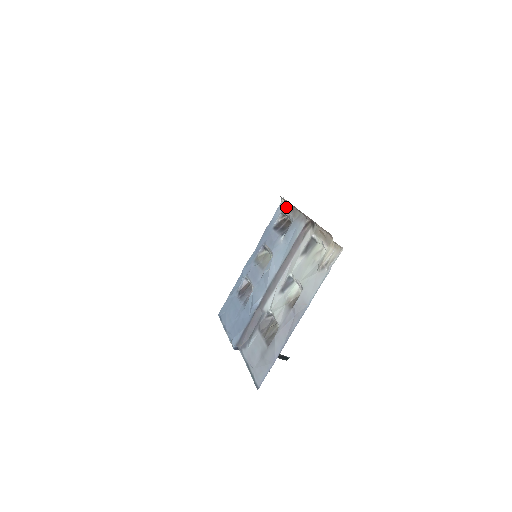
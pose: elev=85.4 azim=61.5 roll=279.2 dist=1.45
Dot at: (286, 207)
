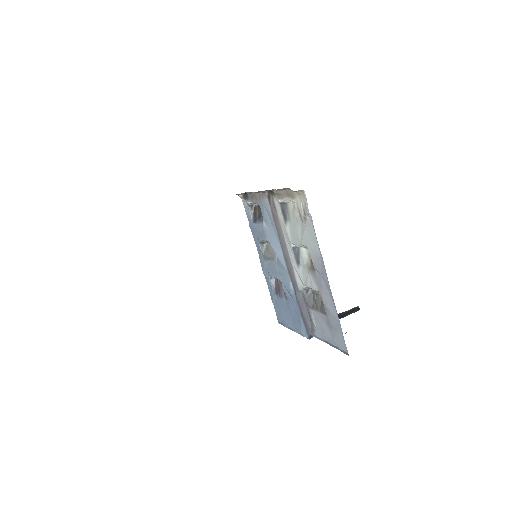
Dot at: (247, 198)
